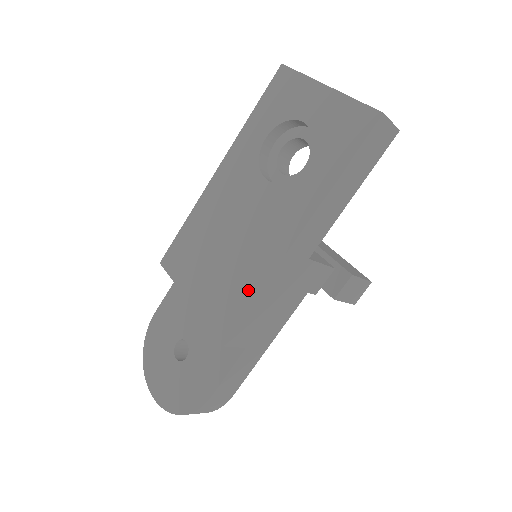
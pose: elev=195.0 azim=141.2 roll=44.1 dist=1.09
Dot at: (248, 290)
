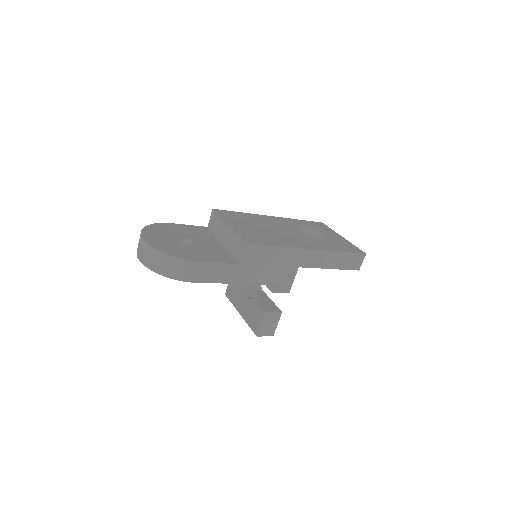
Dot at: (276, 243)
